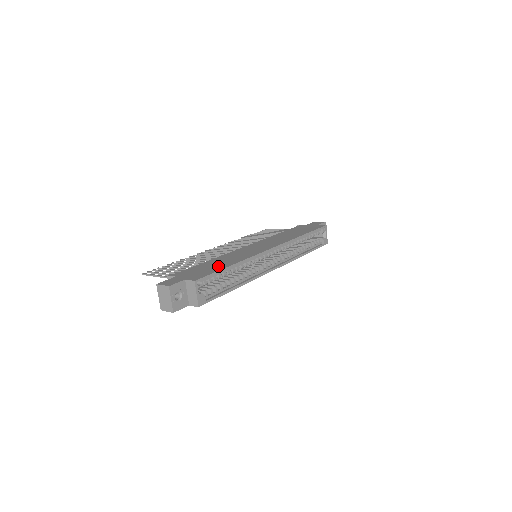
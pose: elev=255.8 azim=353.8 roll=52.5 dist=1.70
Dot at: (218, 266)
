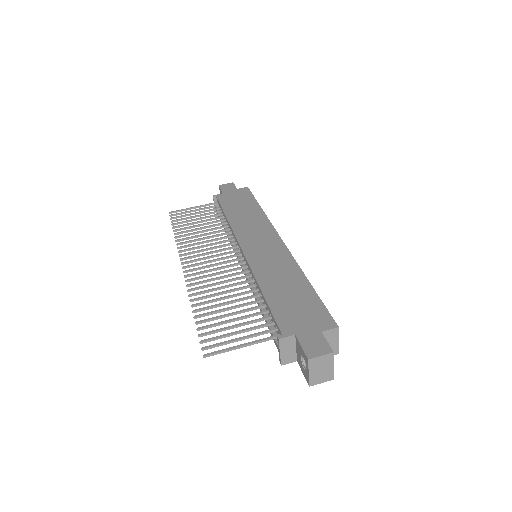
Dot at: (301, 293)
